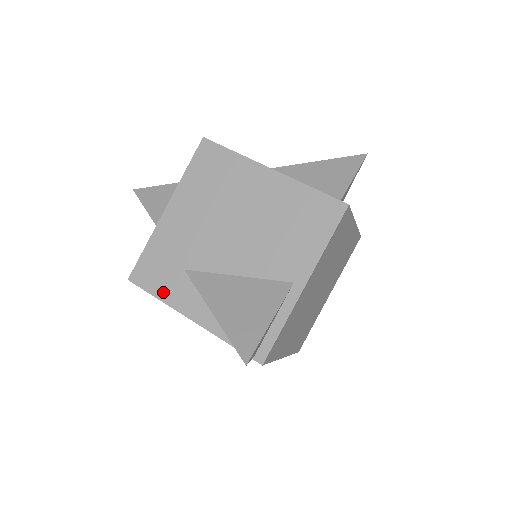
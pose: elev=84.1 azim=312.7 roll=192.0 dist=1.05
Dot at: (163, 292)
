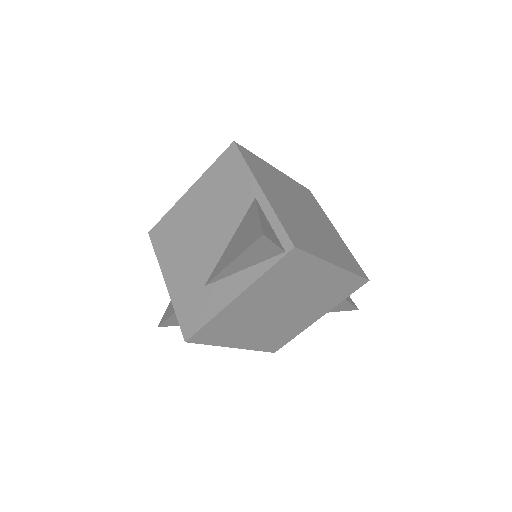
Dot at: (208, 313)
